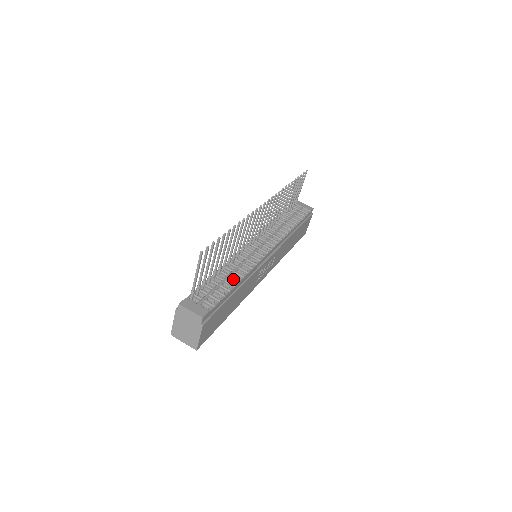
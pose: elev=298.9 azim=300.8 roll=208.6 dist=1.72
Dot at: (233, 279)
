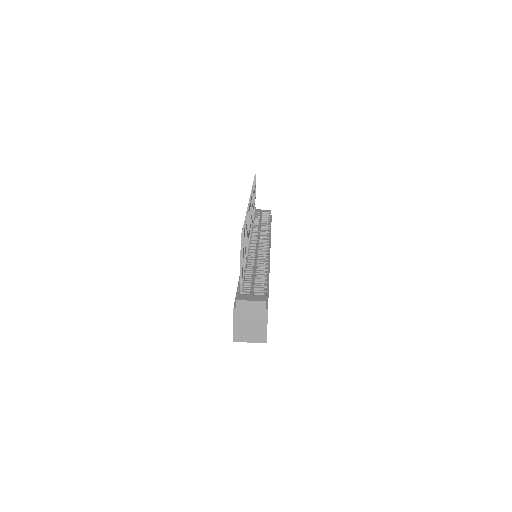
Dot at: (260, 270)
